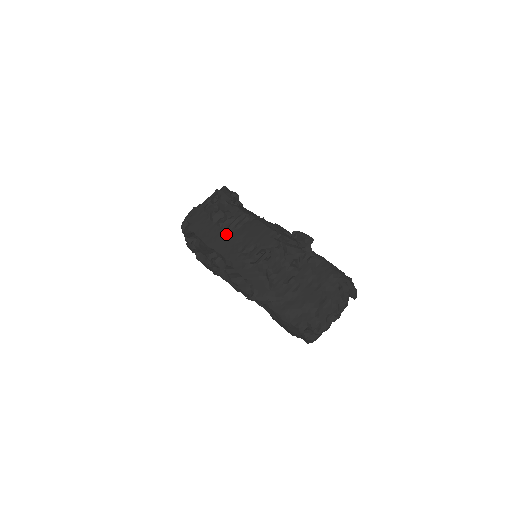
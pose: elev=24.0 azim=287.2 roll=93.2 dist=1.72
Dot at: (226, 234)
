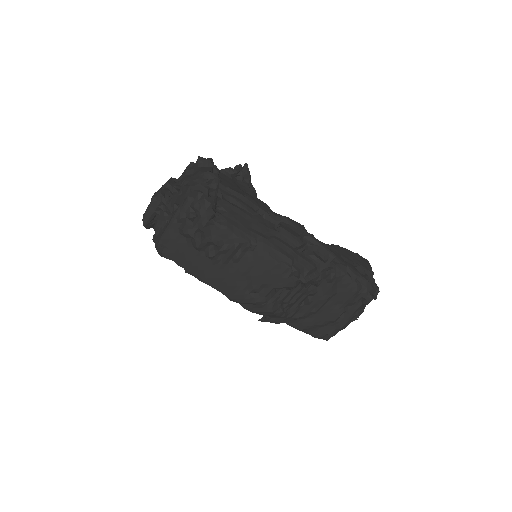
Dot at: (222, 270)
